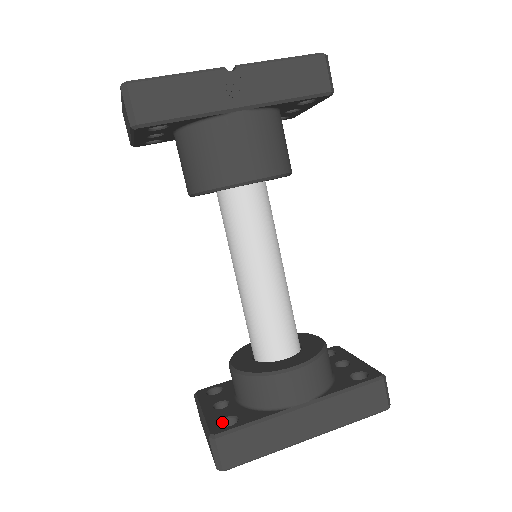
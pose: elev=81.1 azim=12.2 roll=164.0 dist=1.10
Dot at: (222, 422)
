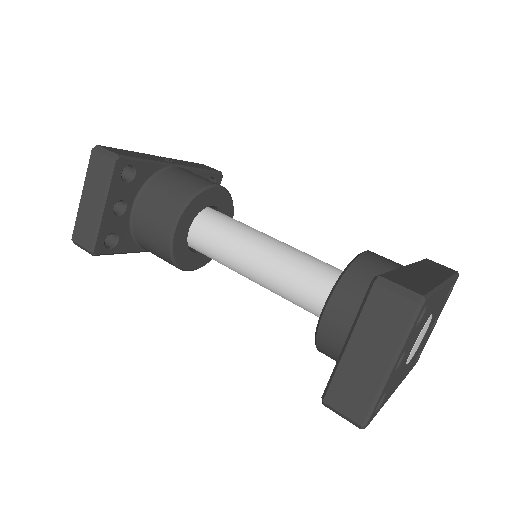
Dot at: occluded
